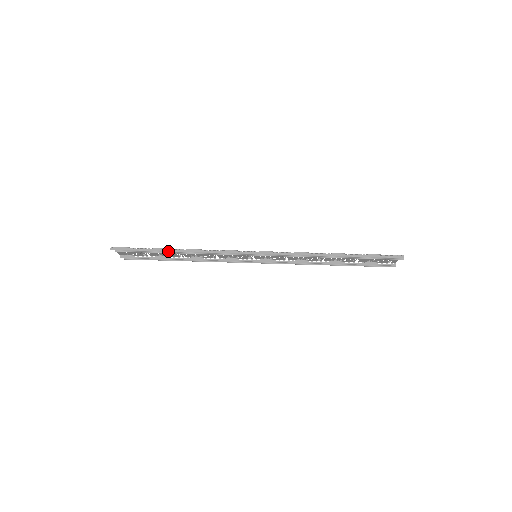
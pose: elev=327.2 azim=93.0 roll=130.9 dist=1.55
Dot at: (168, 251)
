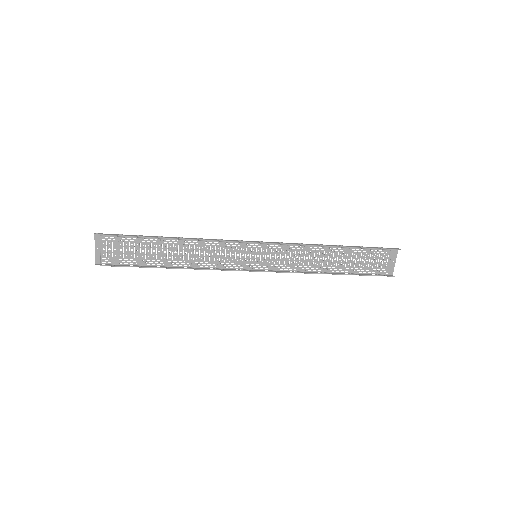
Dot at: (163, 237)
